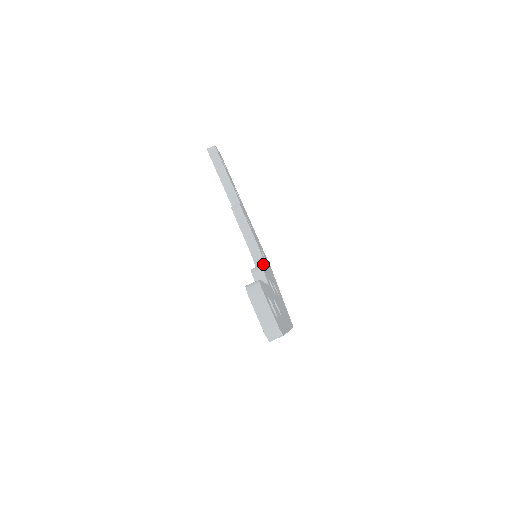
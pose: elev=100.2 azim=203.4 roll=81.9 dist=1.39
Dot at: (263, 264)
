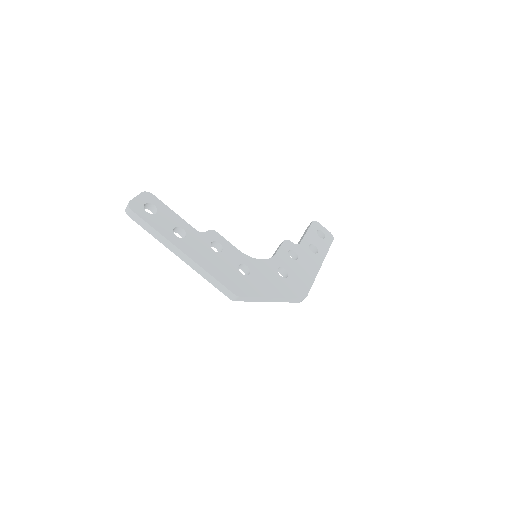
Dot at: (254, 259)
